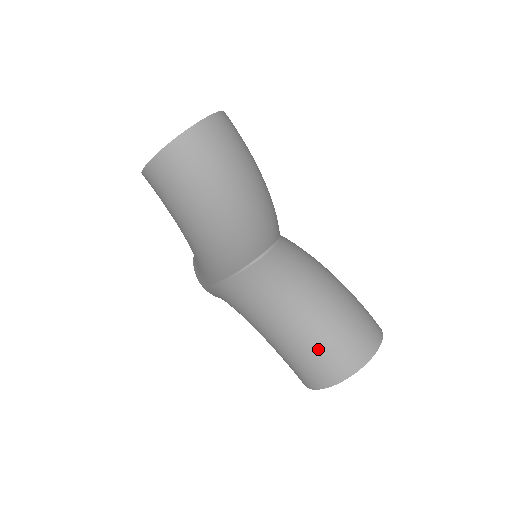
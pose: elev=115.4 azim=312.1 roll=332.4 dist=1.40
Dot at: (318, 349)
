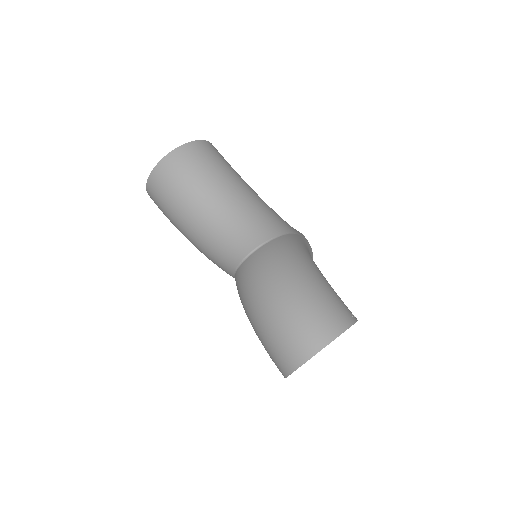
Dot at: (271, 340)
